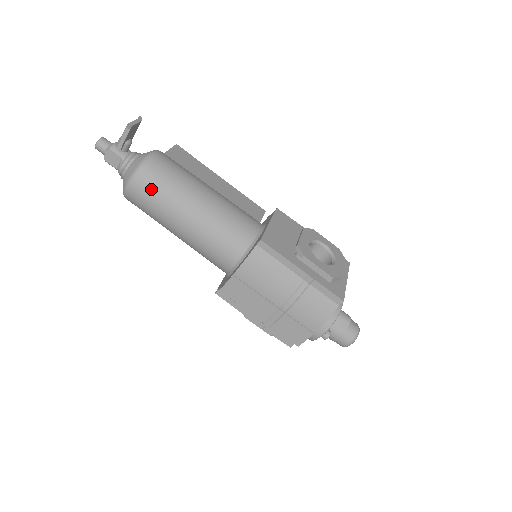
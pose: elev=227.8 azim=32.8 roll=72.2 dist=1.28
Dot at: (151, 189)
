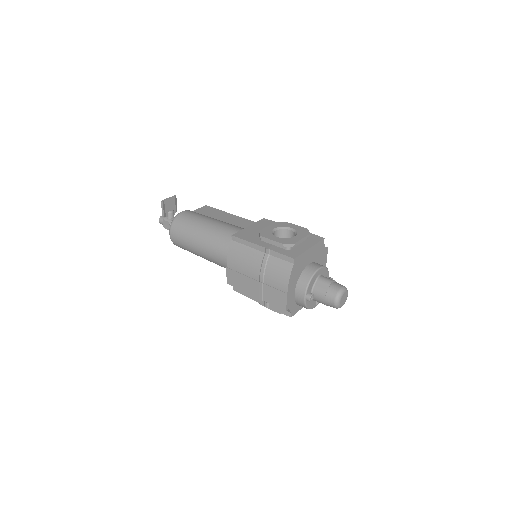
Dot at: (179, 232)
